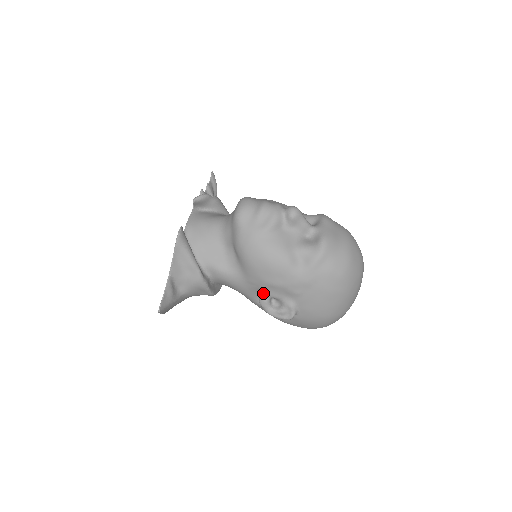
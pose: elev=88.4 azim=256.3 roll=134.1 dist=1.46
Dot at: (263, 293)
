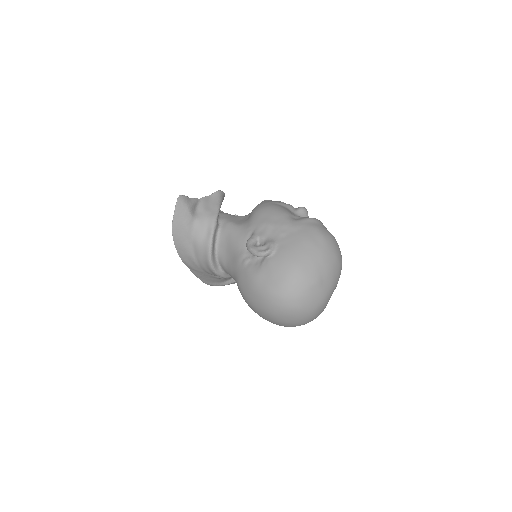
Dot at: (255, 234)
